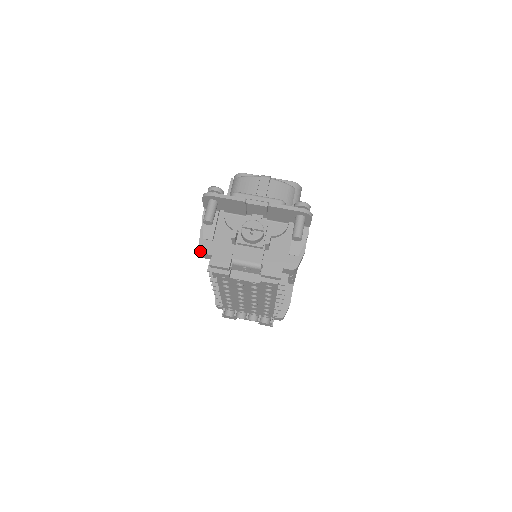
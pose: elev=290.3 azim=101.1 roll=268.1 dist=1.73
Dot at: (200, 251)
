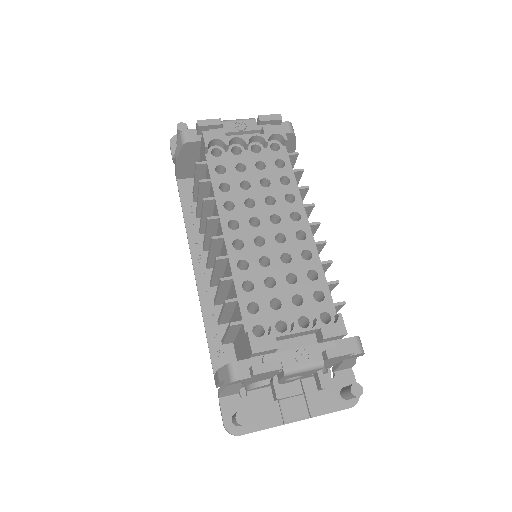
Dot at: (181, 132)
